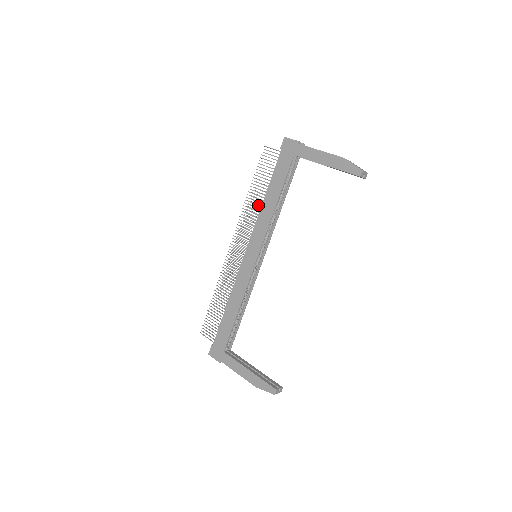
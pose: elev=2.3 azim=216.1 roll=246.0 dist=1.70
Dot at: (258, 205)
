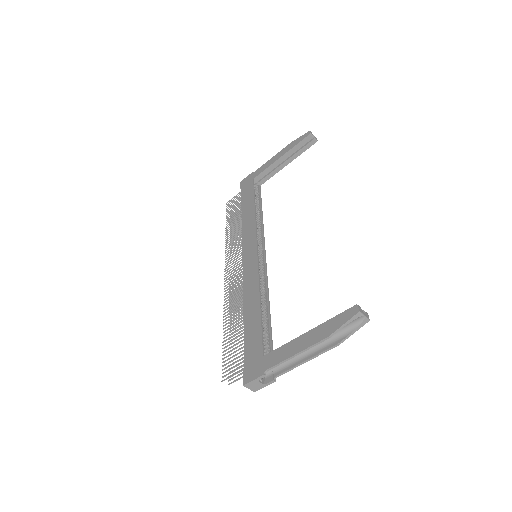
Dot at: (239, 228)
